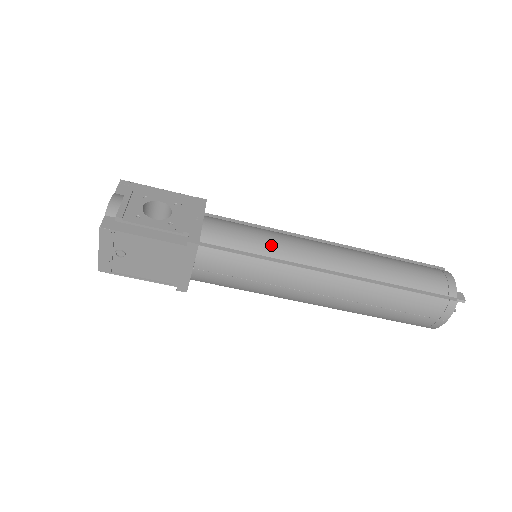
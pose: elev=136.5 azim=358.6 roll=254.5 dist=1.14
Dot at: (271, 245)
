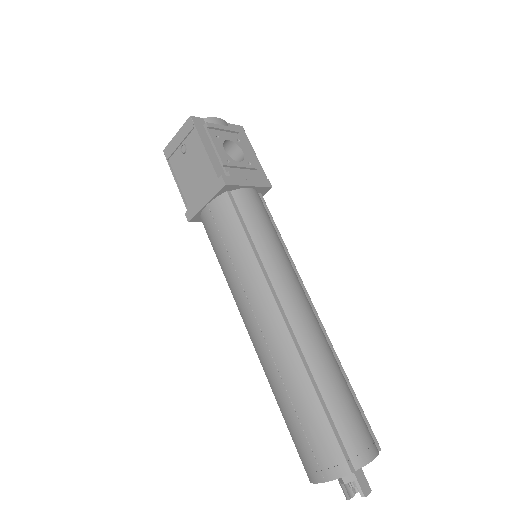
Dot at: (269, 248)
